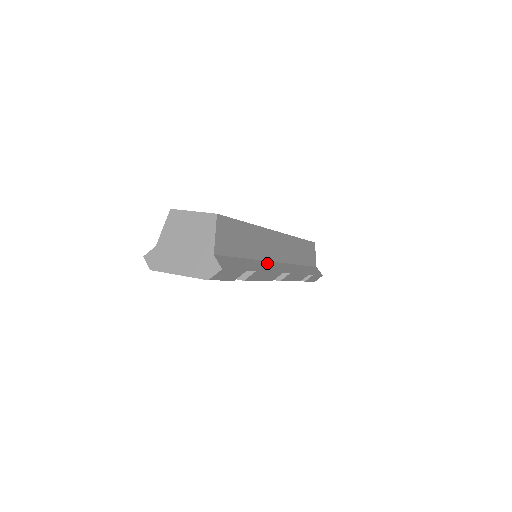
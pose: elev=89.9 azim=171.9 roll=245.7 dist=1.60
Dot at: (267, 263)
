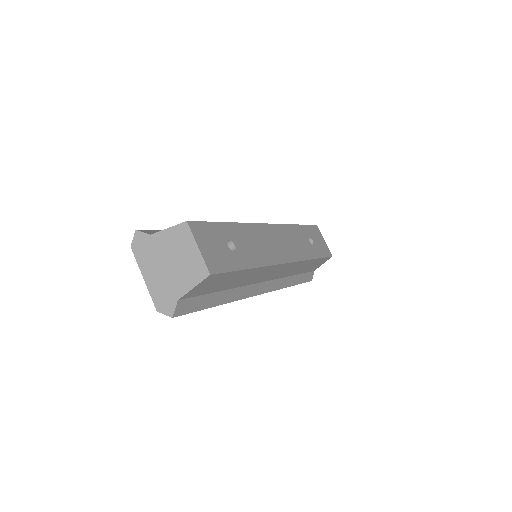
Dot at: (246, 288)
